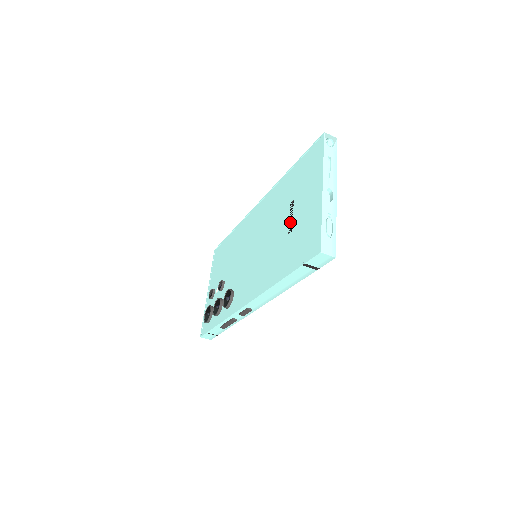
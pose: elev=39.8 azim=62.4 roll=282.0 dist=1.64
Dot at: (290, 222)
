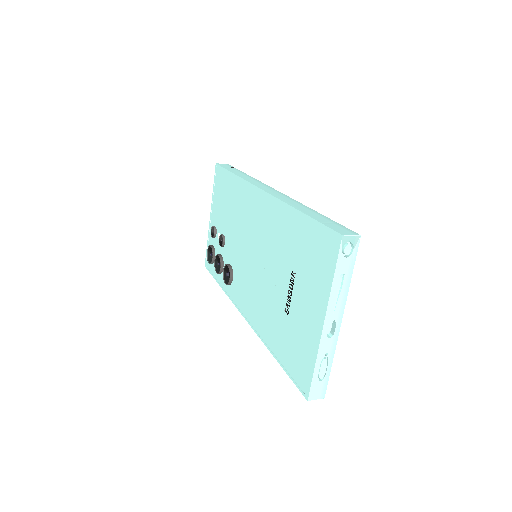
Dot at: (288, 299)
